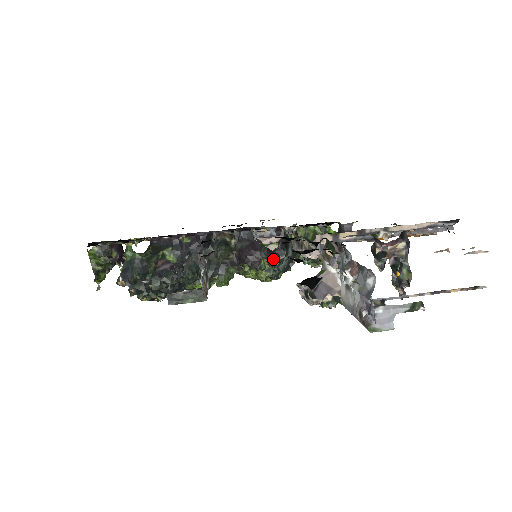
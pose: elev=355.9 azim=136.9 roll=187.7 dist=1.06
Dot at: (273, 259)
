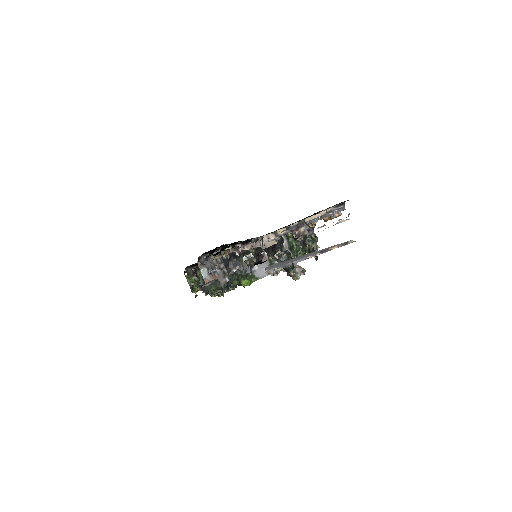
Dot at: occluded
